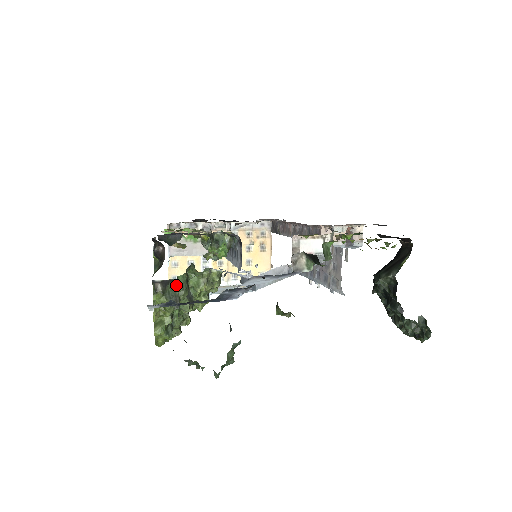
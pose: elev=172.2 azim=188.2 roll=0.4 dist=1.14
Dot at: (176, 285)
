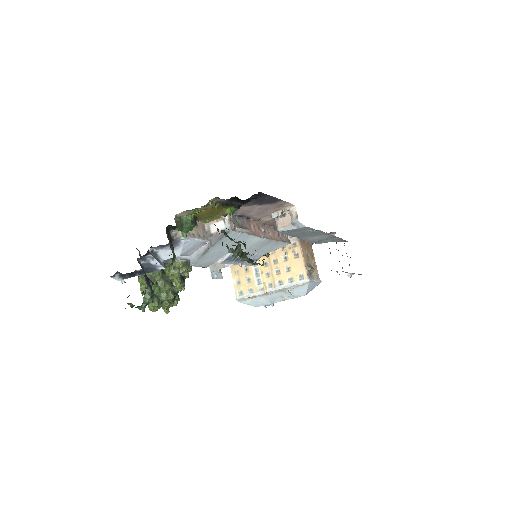
Dot at: (152, 272)
